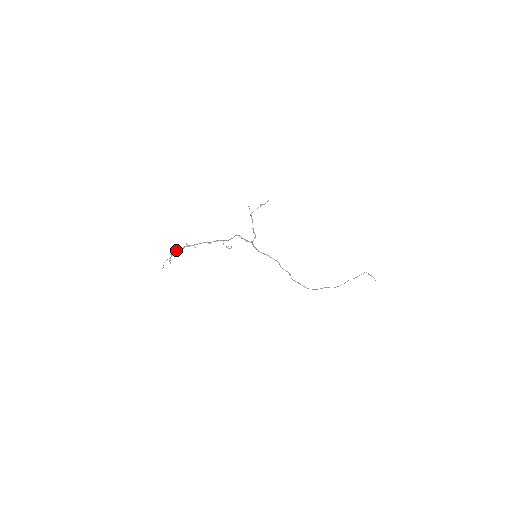
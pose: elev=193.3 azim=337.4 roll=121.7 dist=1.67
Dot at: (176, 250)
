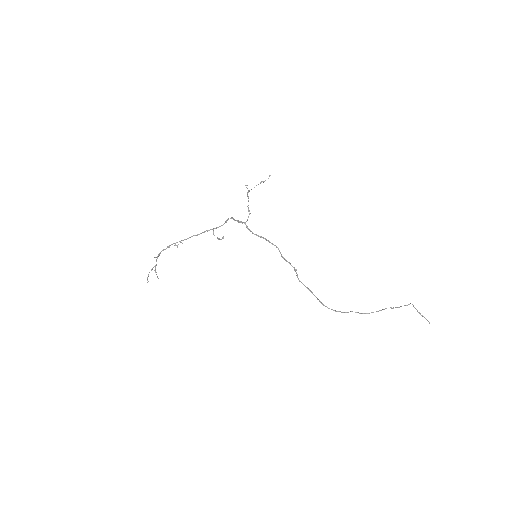
Dot at: occluded
